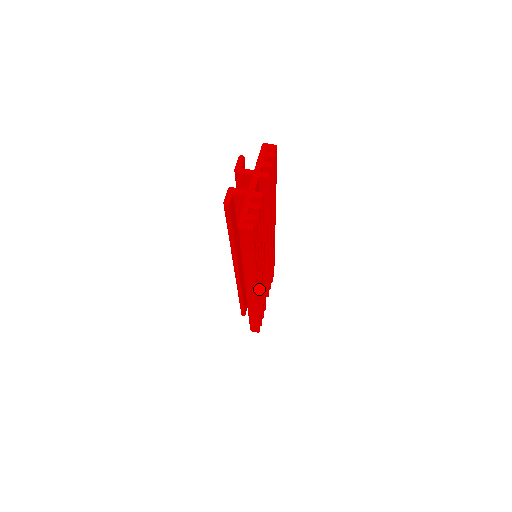
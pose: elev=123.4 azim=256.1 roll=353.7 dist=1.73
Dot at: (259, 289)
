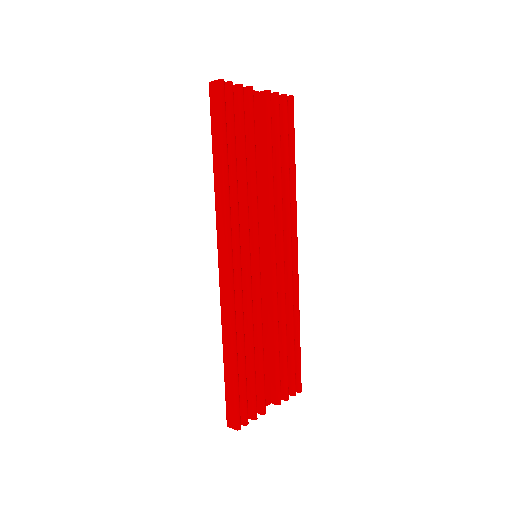
Dot at: (239, 274)
